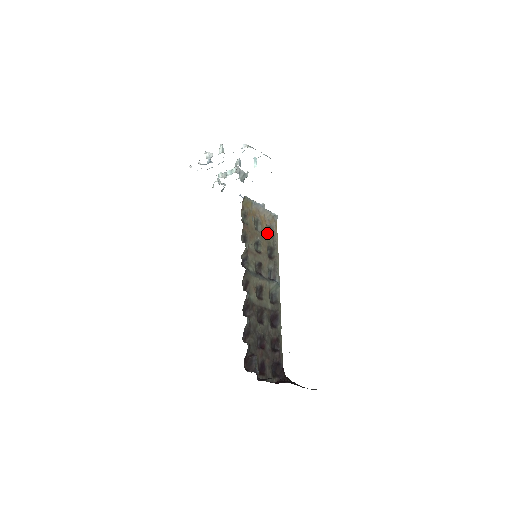
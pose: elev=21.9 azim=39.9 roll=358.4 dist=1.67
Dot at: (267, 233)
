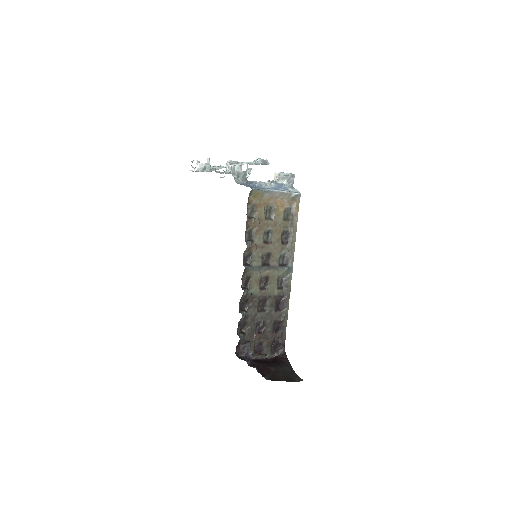
Dot at: (284, 216)
